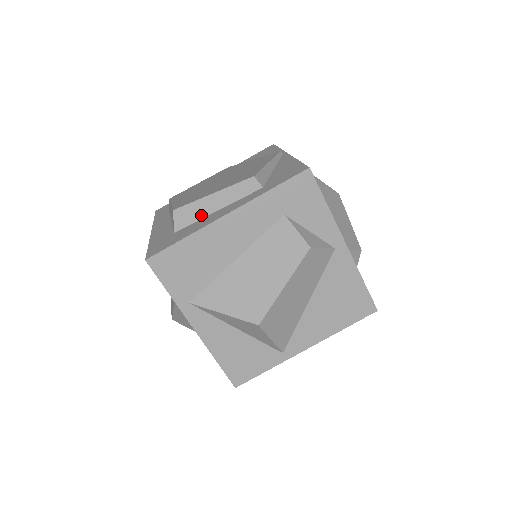
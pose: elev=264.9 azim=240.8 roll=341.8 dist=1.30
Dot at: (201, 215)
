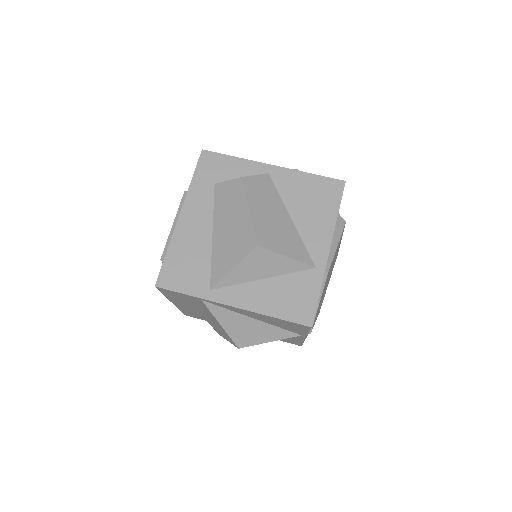
Dot at: occluded
